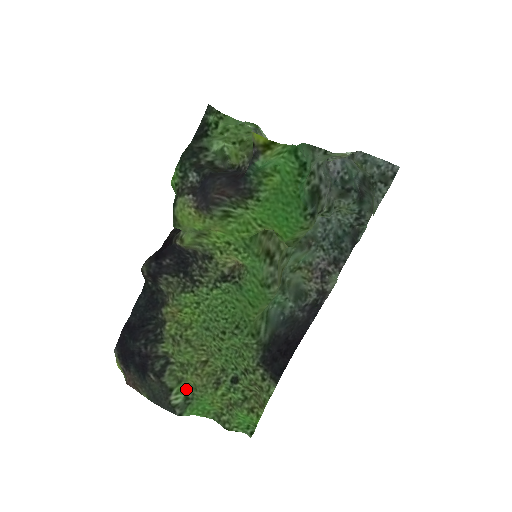
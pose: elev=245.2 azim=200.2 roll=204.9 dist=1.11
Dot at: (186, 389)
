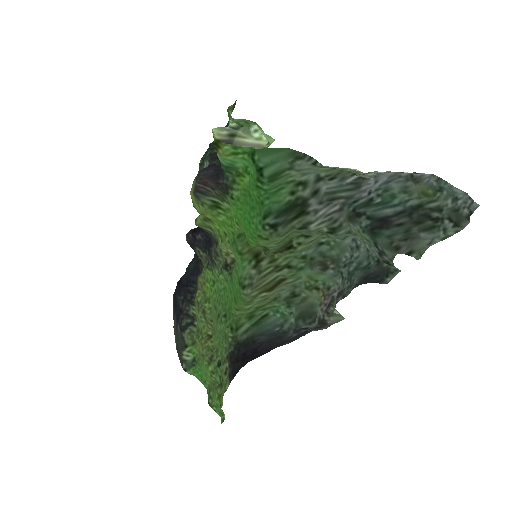
Dot at: (196, 352)
